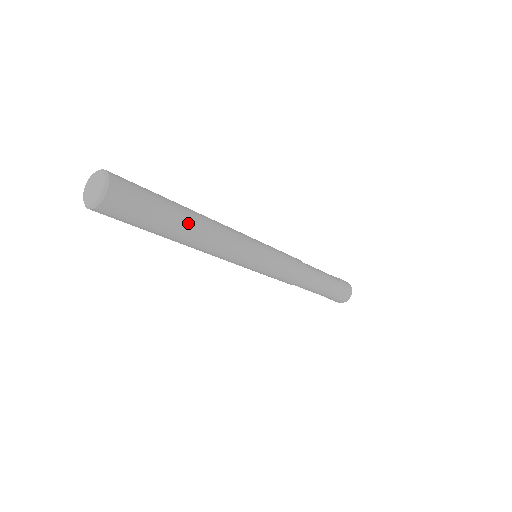
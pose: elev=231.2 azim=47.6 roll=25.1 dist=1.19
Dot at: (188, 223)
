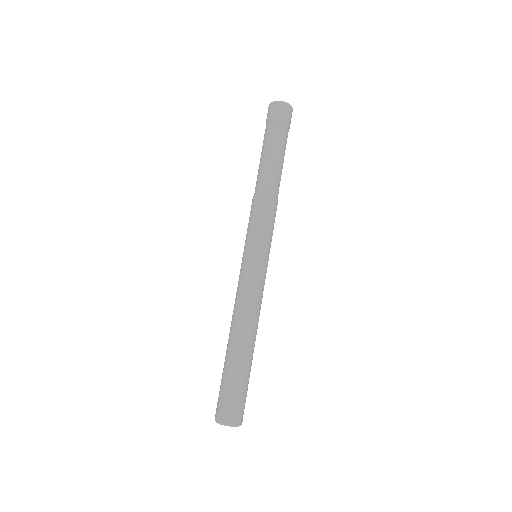
Dot at: occluded
